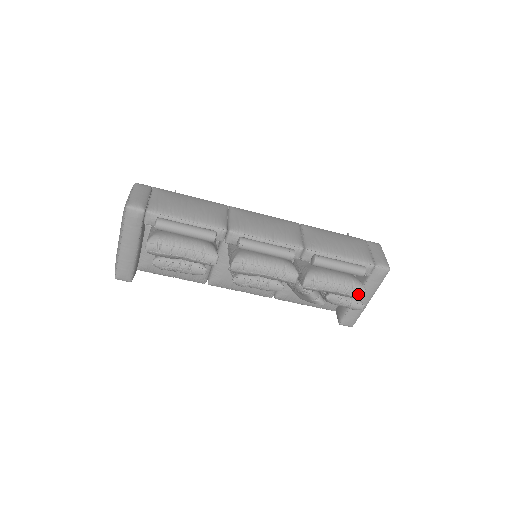
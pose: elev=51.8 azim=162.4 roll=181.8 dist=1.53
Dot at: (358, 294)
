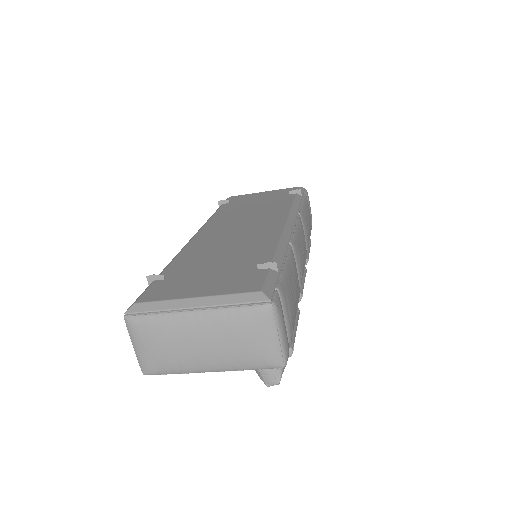
Dot at: occluded
